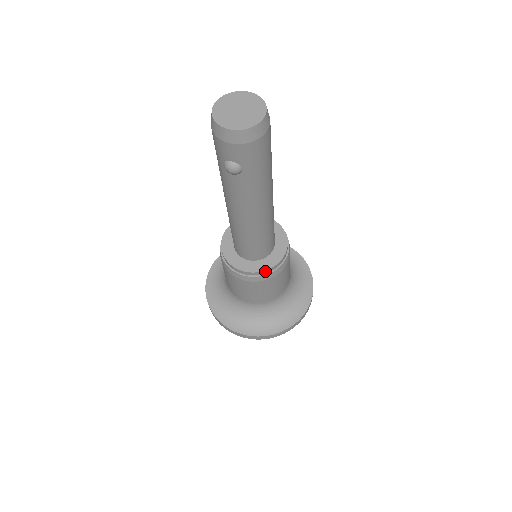
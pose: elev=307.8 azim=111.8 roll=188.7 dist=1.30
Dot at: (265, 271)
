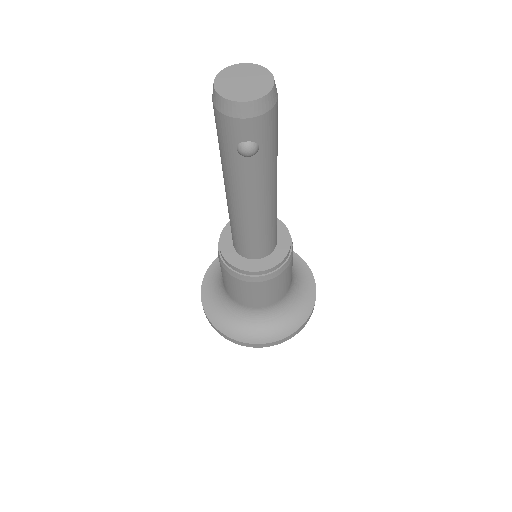
Dot at: (279, 264)
